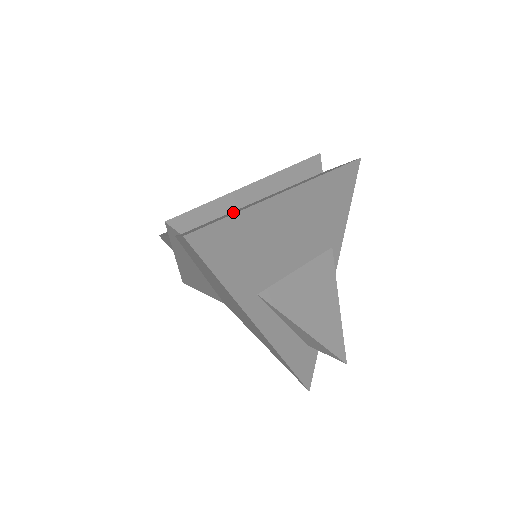
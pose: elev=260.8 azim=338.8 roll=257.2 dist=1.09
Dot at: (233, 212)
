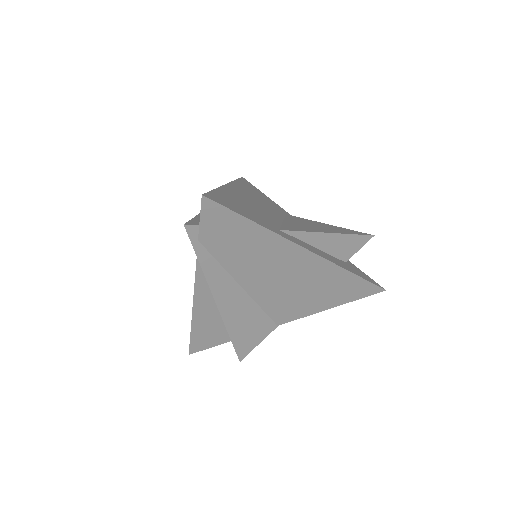
Dot at: occluded
